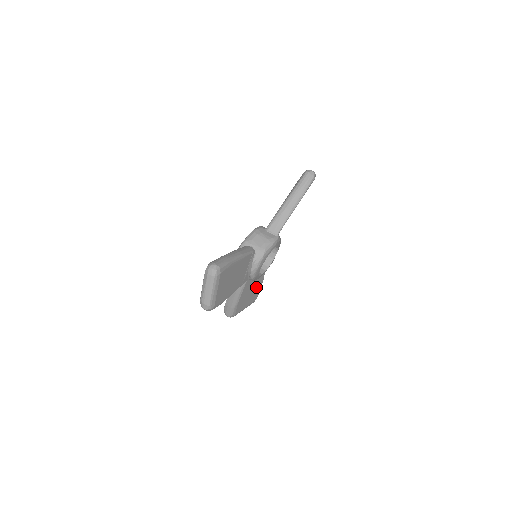
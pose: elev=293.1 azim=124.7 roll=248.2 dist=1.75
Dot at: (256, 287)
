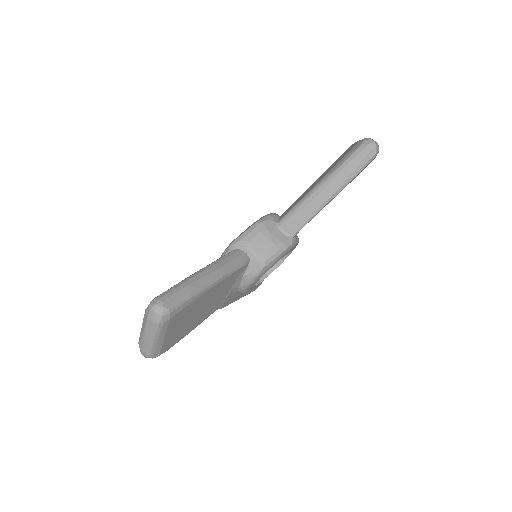
Dot at: occluded
